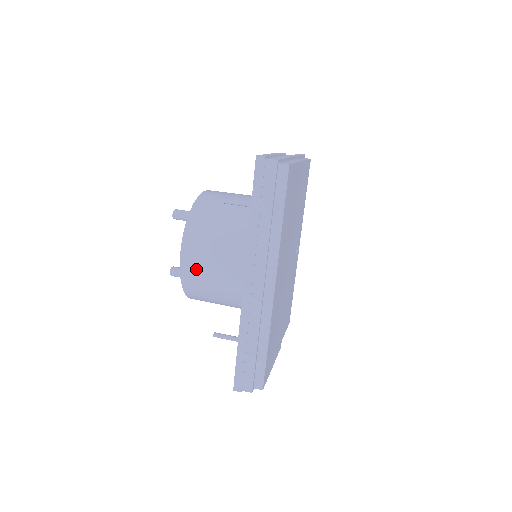
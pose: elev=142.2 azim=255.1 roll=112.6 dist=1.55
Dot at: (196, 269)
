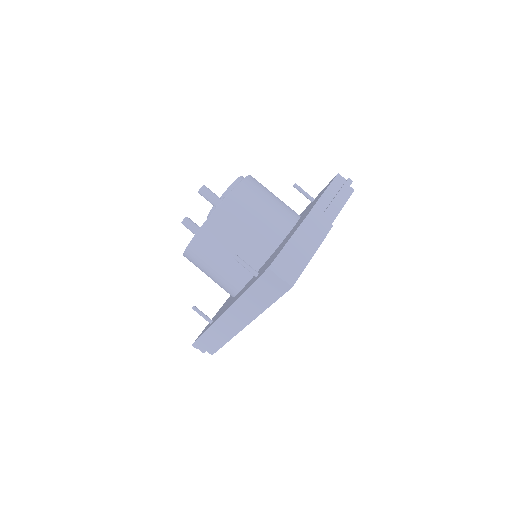
Dot at: (197, 260)
